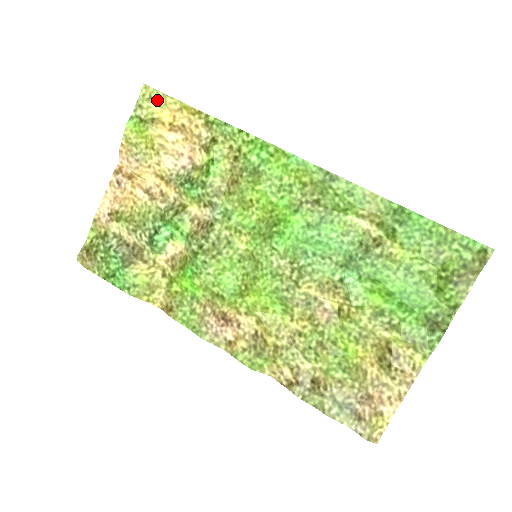
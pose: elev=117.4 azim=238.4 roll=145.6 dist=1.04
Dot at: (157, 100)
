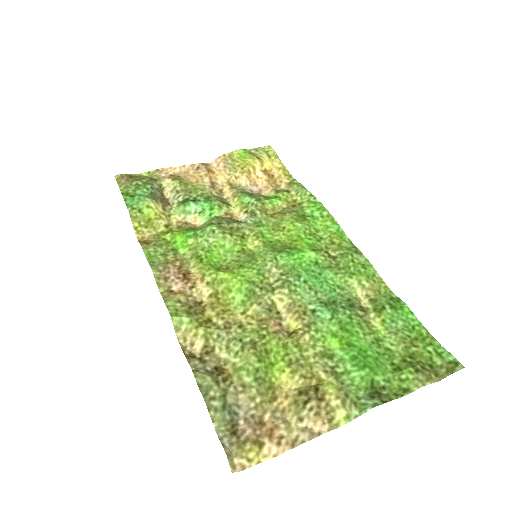
Dot at: (270, 155)
